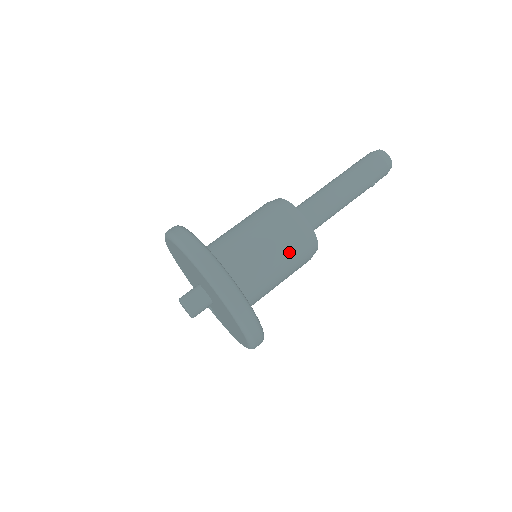
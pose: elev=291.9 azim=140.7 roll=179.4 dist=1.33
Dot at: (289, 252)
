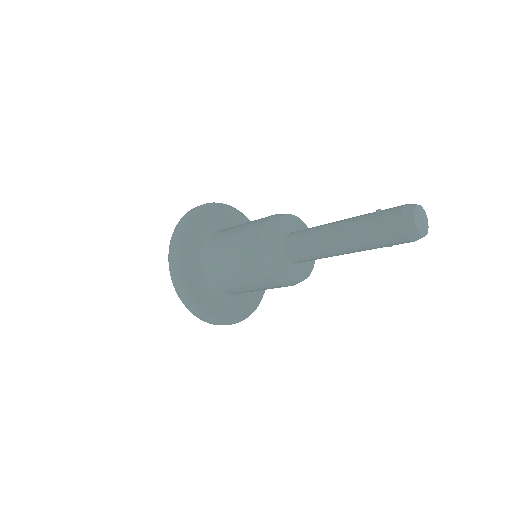
Dot at: (262, 285)
